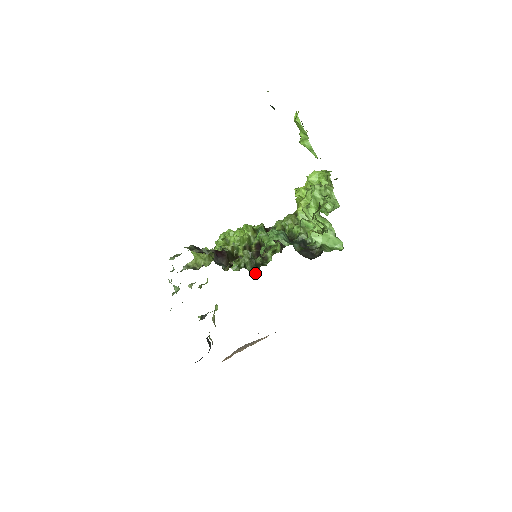
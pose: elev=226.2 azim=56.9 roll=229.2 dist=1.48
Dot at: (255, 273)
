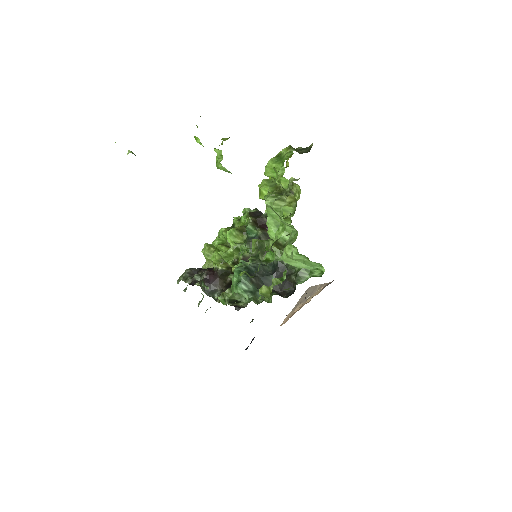
Dot at: occluded
